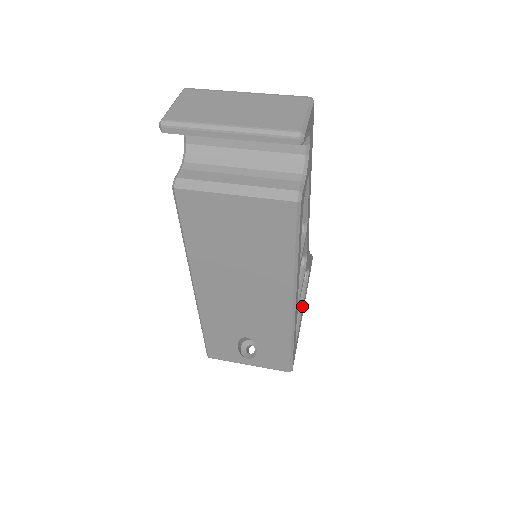
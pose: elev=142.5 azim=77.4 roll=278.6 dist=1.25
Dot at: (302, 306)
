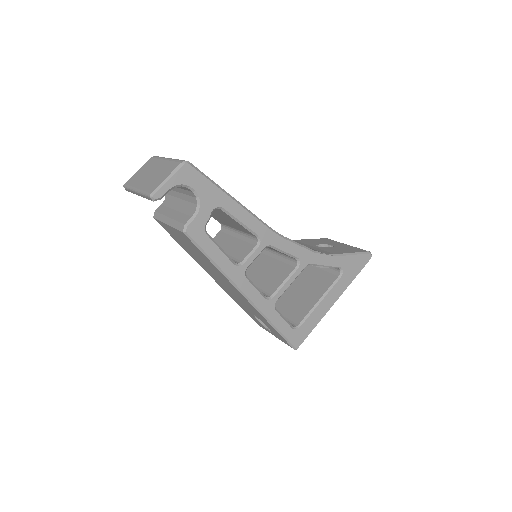
Dot at: (322, 299)
